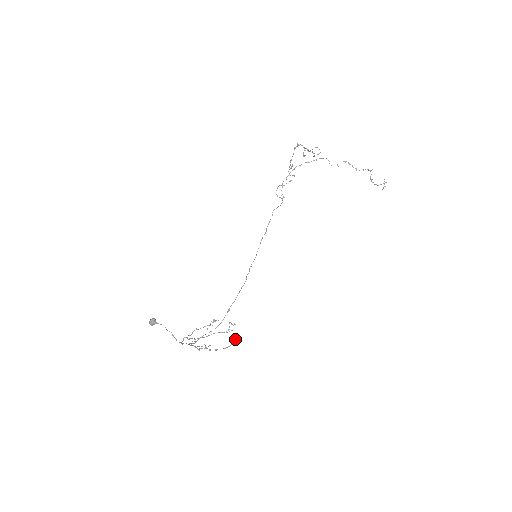
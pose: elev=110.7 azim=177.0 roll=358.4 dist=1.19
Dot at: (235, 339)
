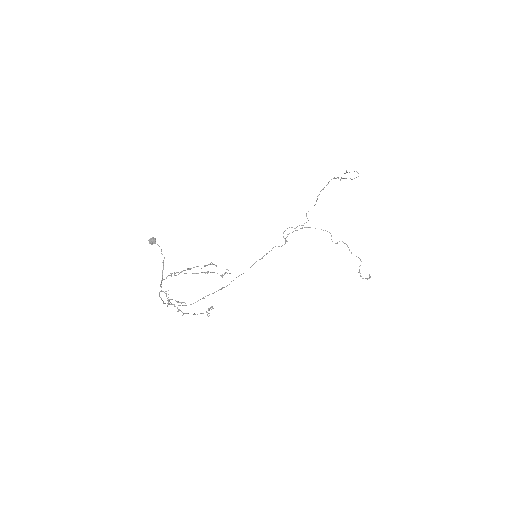
Dot at: (209, 309)
